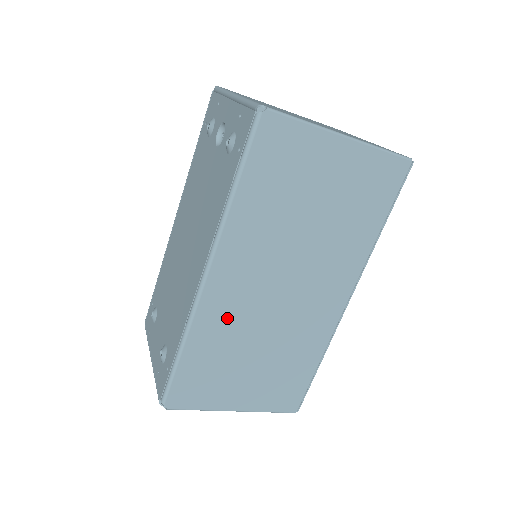
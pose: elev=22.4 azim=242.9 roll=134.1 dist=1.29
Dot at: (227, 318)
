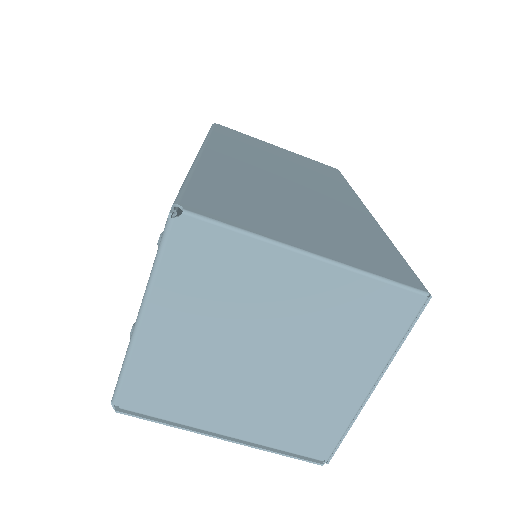
Dot at: (238, 175)
